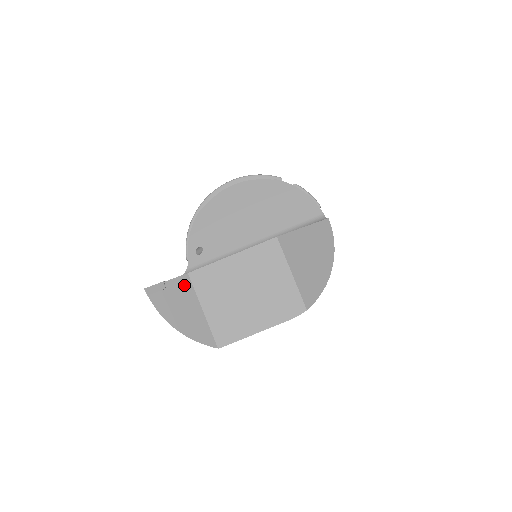
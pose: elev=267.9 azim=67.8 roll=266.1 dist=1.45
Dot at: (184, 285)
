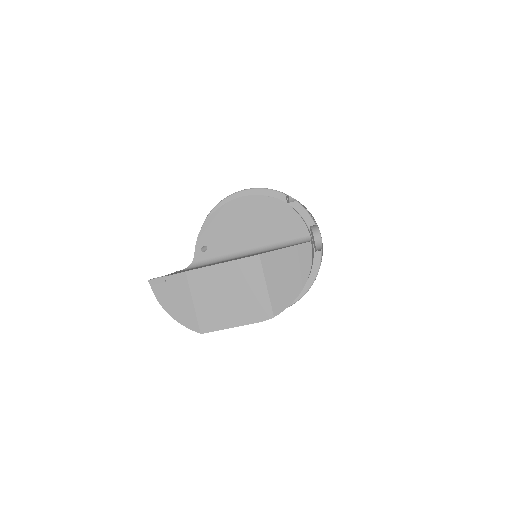
Dot at: (181, 281)
